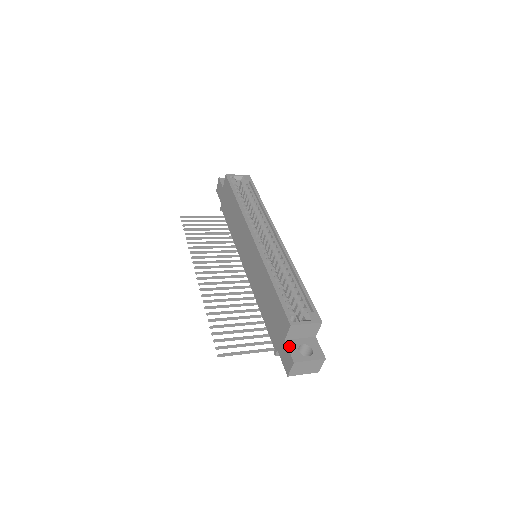
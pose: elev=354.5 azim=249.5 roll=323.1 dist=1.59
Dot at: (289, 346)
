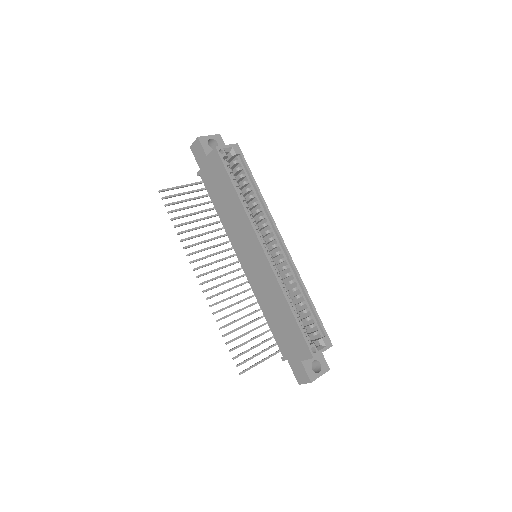
Dot at: (305, 367)
